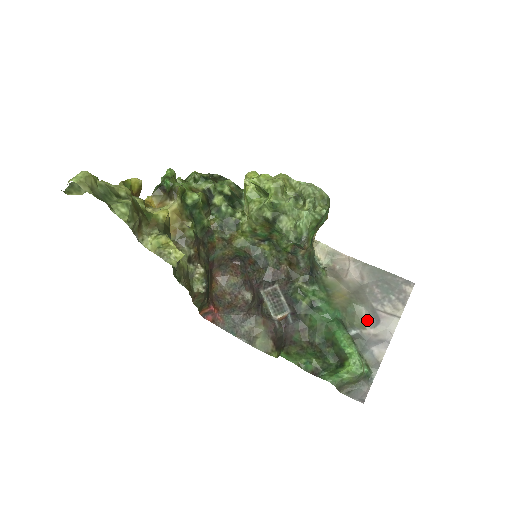
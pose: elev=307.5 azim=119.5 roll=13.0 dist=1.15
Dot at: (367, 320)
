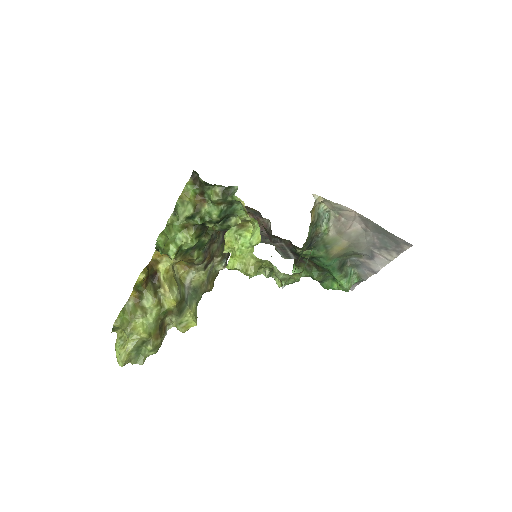
Dot at: (364, 255)
